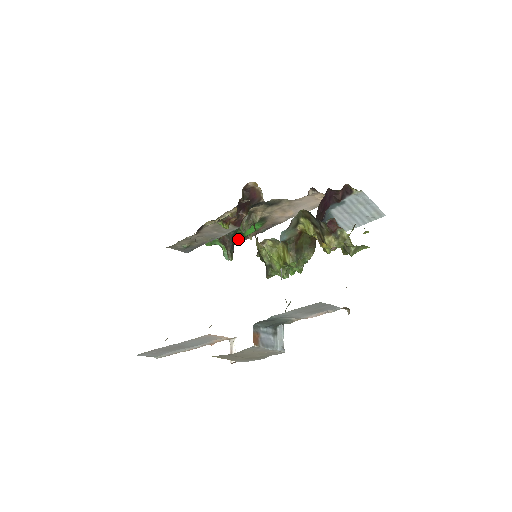
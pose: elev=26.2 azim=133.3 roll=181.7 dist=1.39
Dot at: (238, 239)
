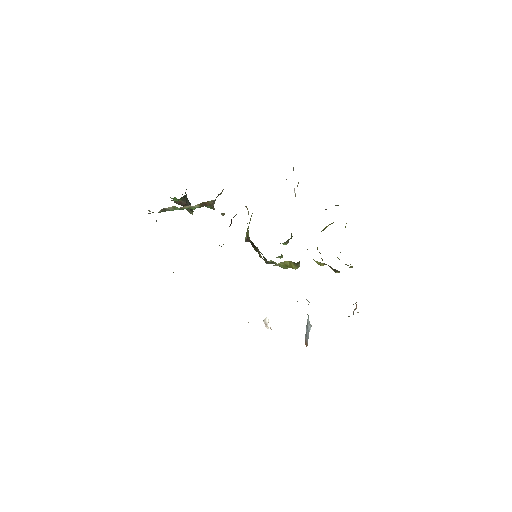
Dot at: occluded
